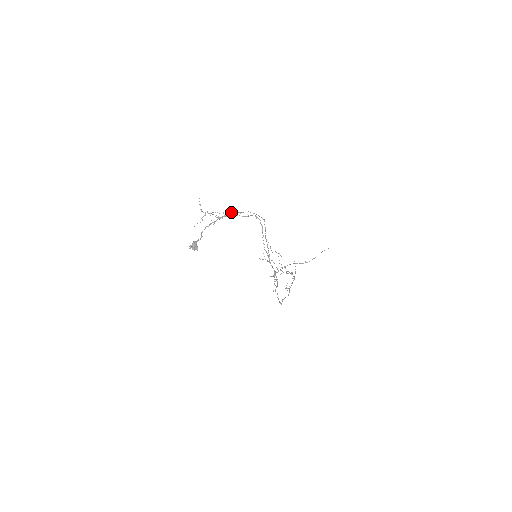
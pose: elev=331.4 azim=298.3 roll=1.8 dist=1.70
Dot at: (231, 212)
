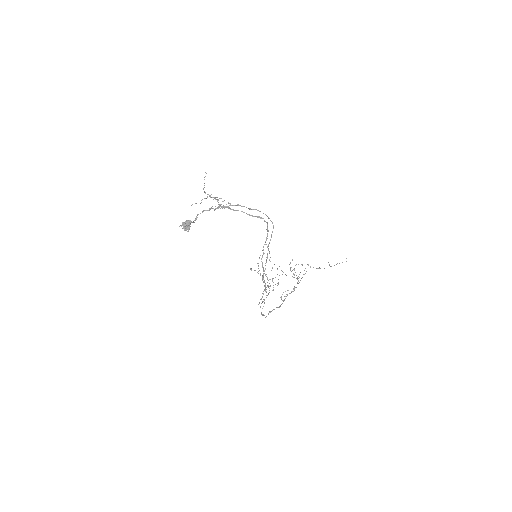
Dot at: (238, 204)
